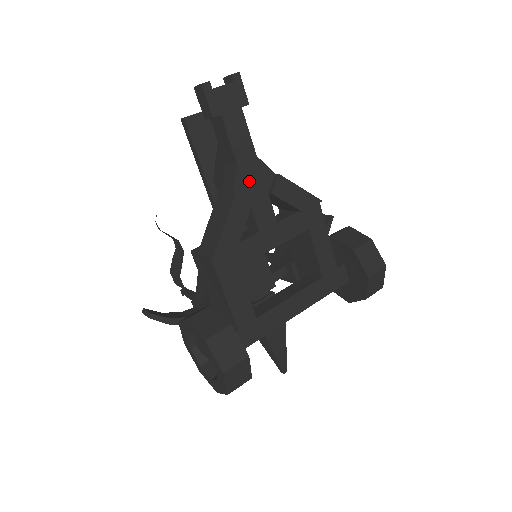
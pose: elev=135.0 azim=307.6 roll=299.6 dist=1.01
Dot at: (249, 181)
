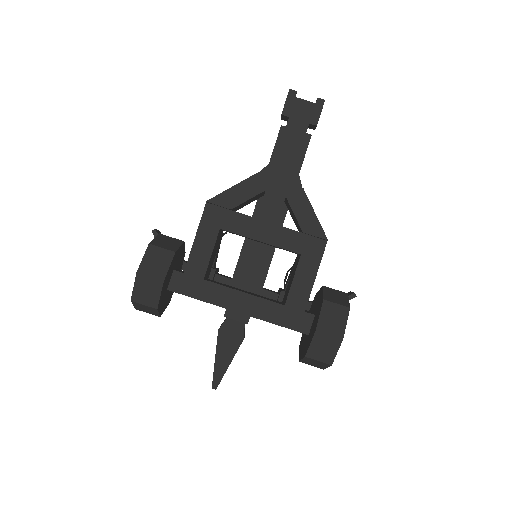
Dot at: (277, 176)
